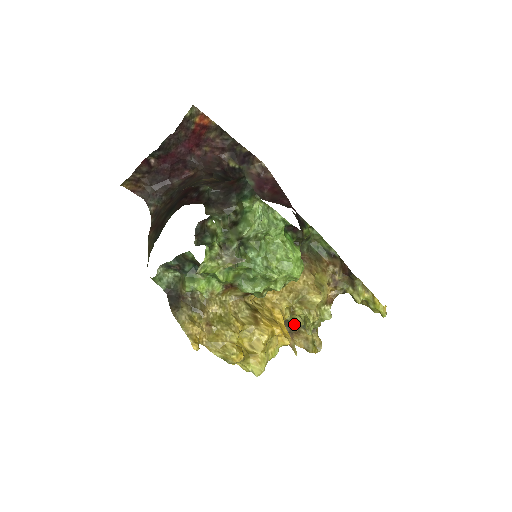
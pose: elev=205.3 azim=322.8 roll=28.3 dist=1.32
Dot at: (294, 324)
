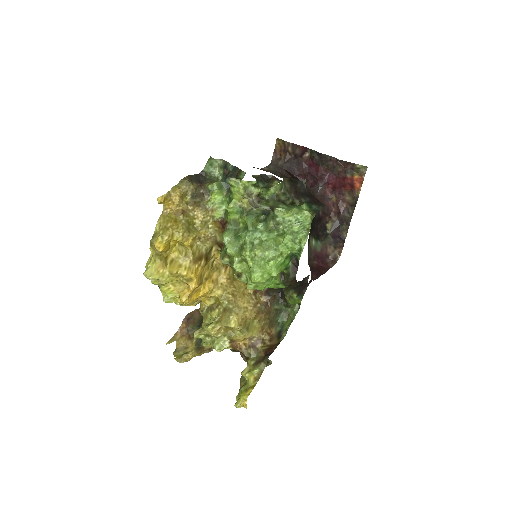
Dot at: occluded
